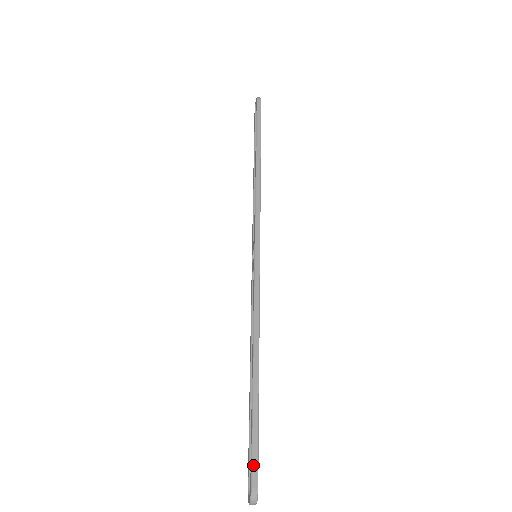
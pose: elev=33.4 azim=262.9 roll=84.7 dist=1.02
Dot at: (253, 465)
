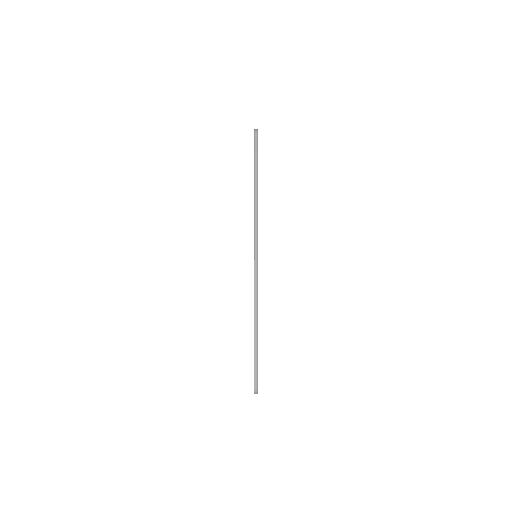
Dot at: (255, 377)
